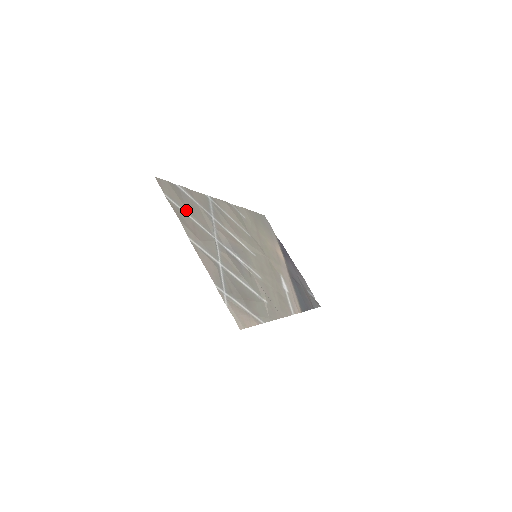
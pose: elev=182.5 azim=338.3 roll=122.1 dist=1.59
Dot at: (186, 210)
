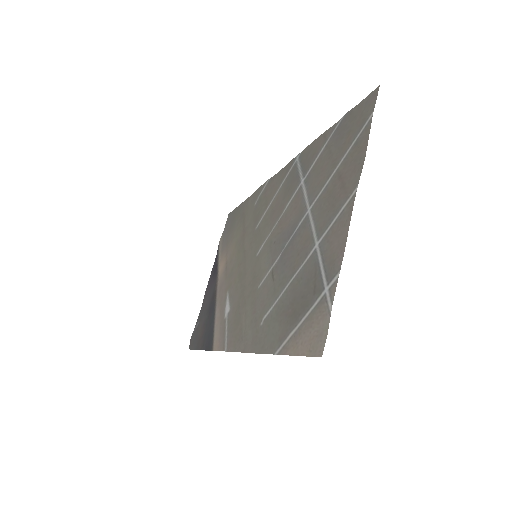
Dot at: (344, 151)
